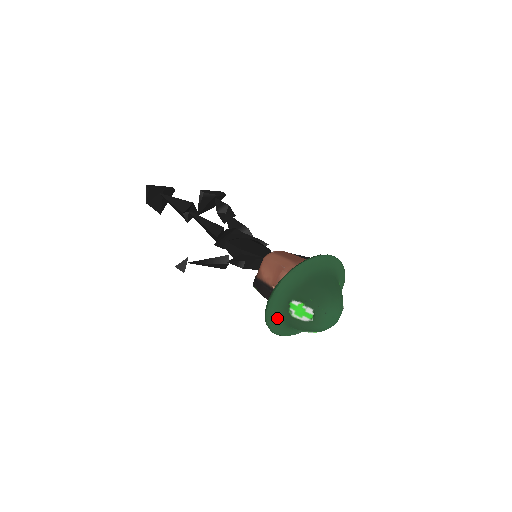
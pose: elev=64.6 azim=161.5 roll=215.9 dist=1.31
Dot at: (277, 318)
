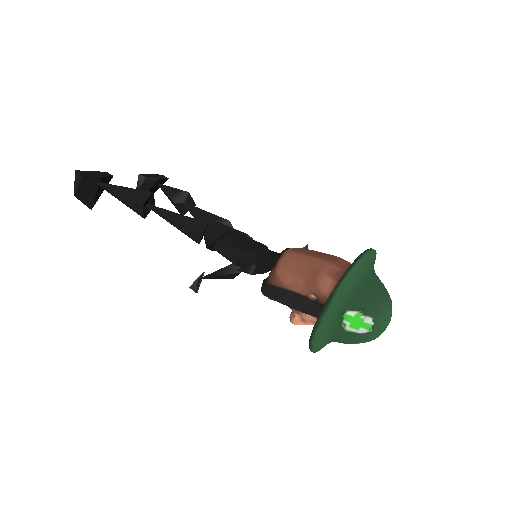
Dot at: (324, 334)
